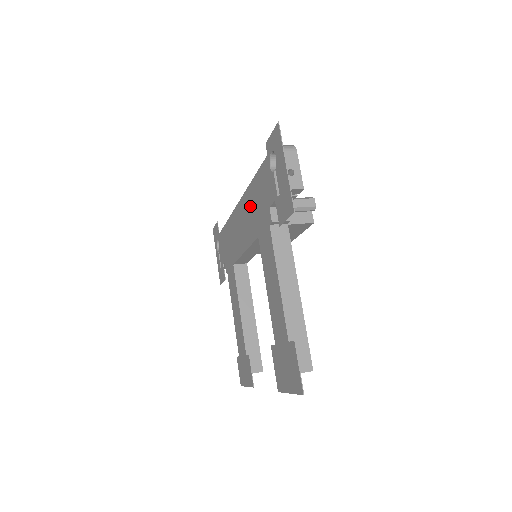
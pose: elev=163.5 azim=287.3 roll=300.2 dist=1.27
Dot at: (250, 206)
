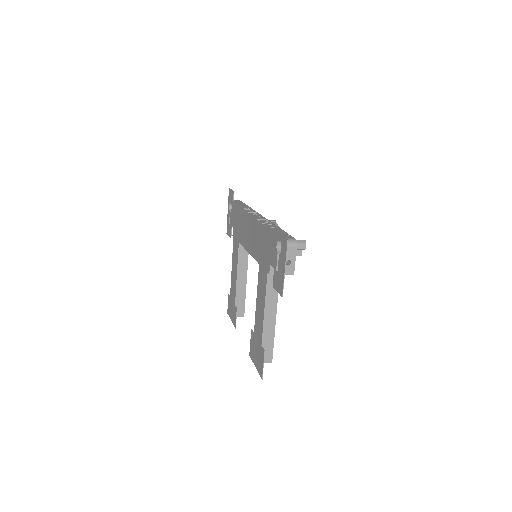
Dot at: (259, 237)
